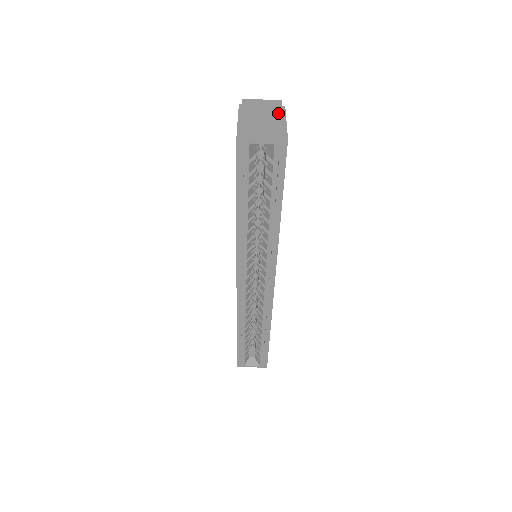
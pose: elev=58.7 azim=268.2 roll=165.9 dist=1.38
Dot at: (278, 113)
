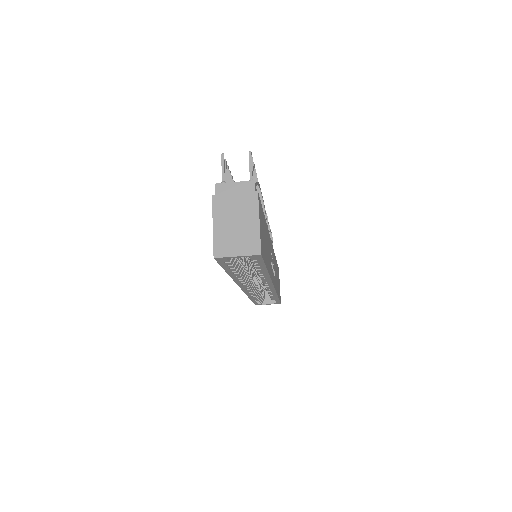
Dot at: (251, 207)
